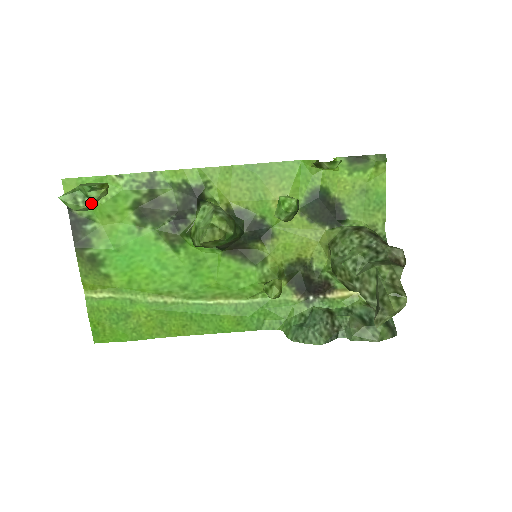
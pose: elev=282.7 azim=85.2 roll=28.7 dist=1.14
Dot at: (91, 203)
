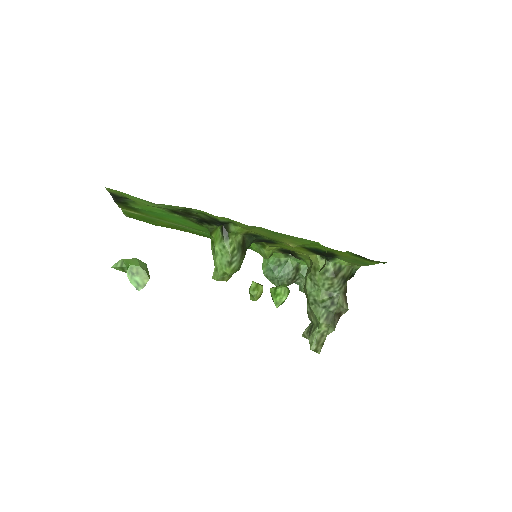
Dot at: occluded
